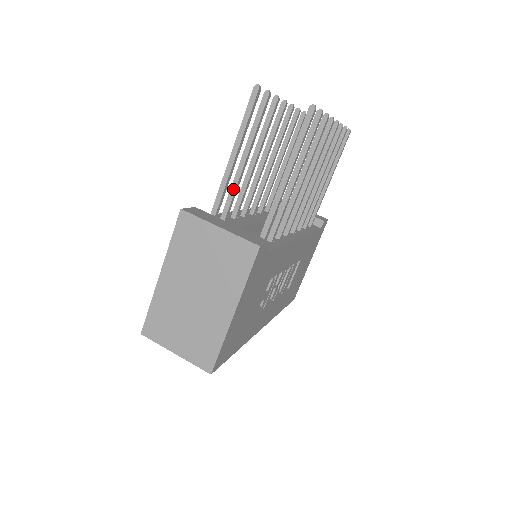
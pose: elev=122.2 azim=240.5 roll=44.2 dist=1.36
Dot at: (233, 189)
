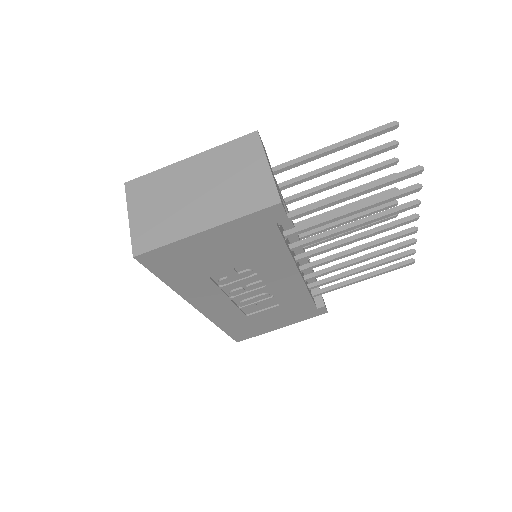
Dot at: (301, 178)
